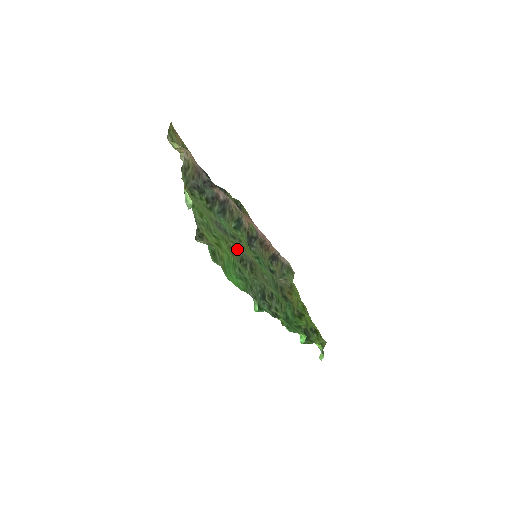
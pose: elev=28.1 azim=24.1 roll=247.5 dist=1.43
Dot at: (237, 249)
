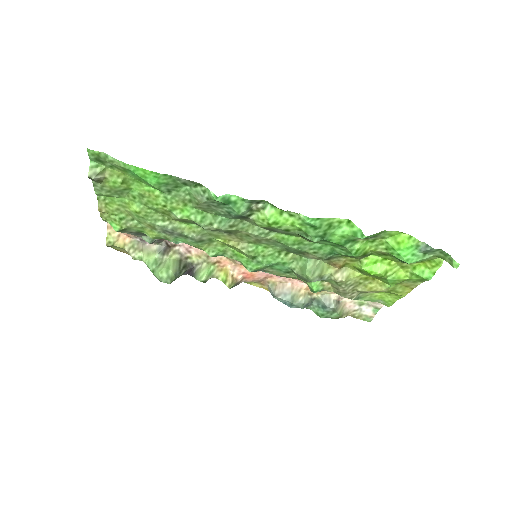
Dot at: (192, 224)
